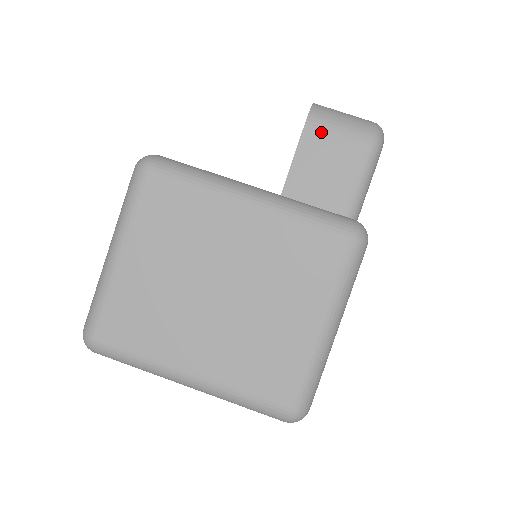
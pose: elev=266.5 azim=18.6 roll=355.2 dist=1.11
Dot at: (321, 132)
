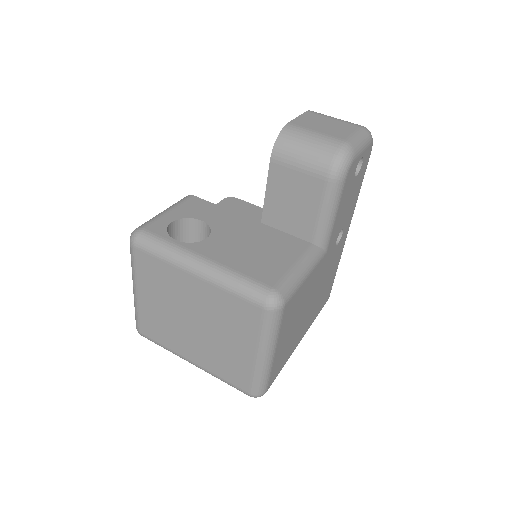
Dot at: (284, 166)
